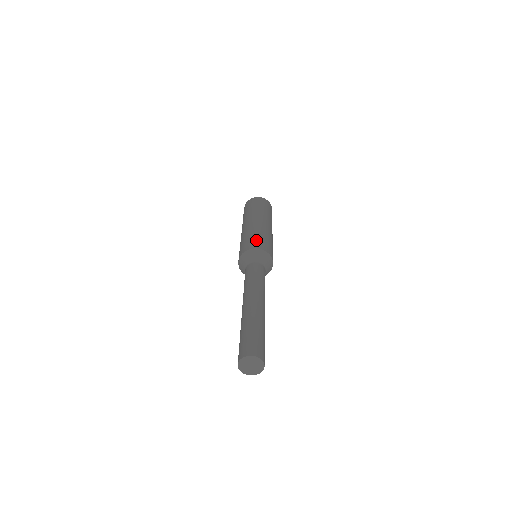
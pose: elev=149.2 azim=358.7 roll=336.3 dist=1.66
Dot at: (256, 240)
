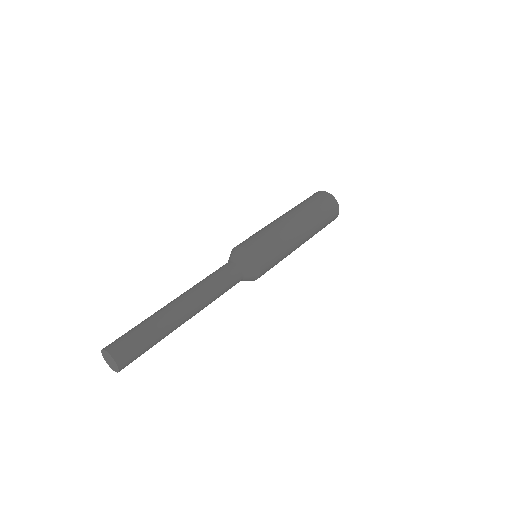
Dot at: occluded
